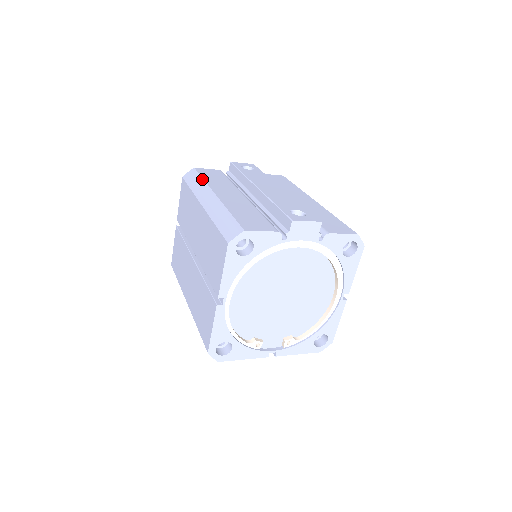
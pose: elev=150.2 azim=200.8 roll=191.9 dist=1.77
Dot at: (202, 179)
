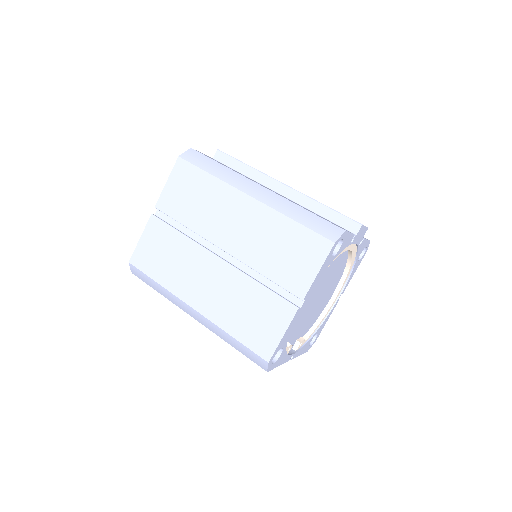
Dot at: (222, 165)
